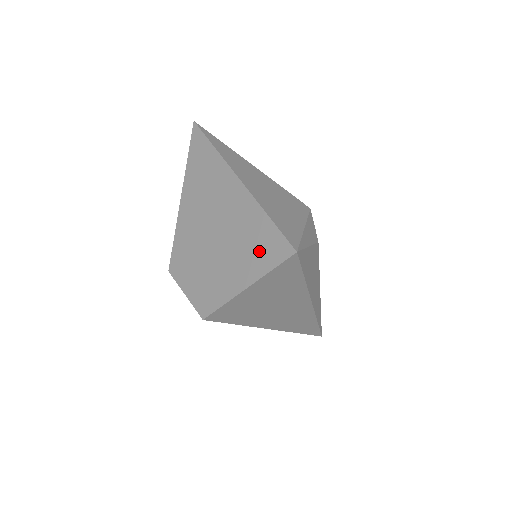
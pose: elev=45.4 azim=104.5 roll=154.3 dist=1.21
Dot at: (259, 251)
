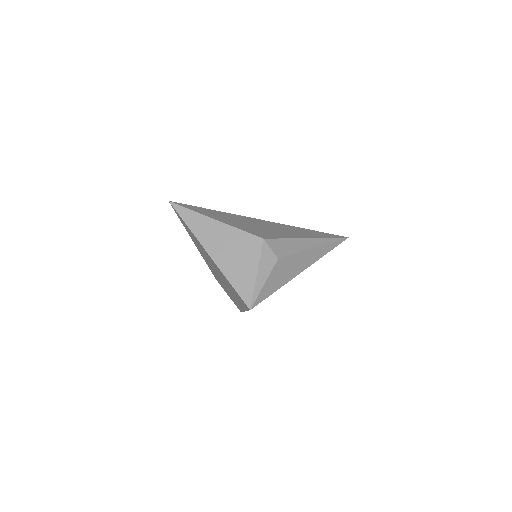
Dot at: (238, 298)
